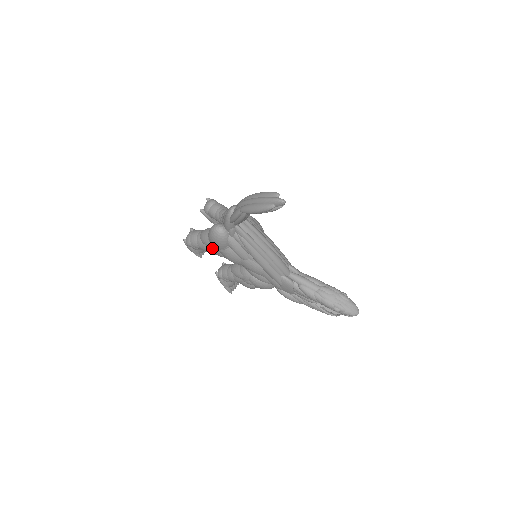
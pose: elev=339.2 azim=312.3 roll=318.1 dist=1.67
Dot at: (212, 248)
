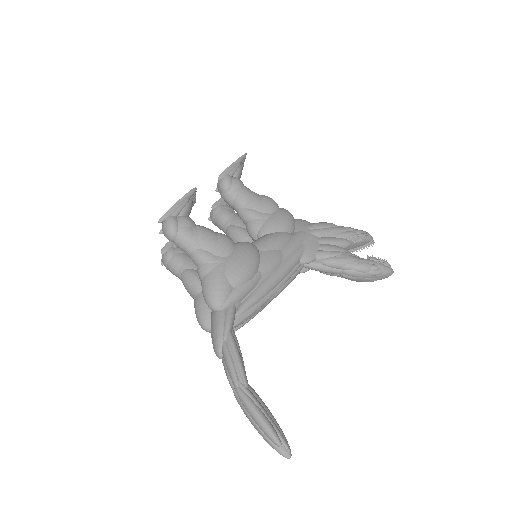
Dot at: occluded
